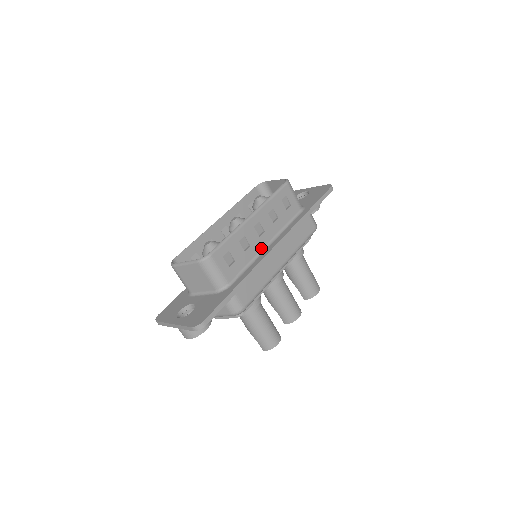
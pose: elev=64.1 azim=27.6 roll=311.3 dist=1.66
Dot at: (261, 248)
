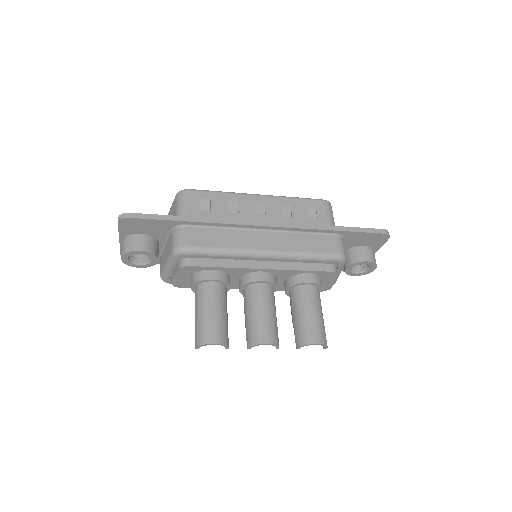
Dot at: occluded
